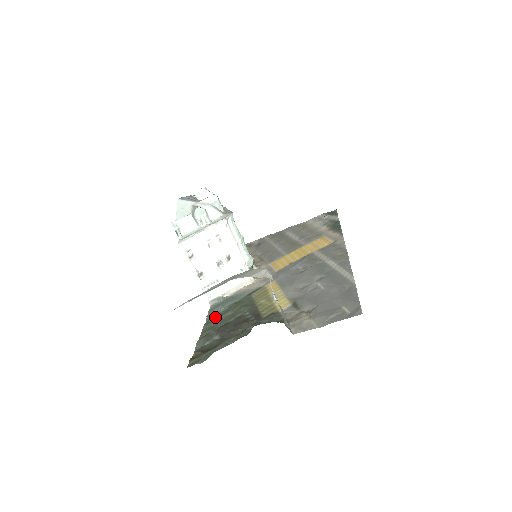
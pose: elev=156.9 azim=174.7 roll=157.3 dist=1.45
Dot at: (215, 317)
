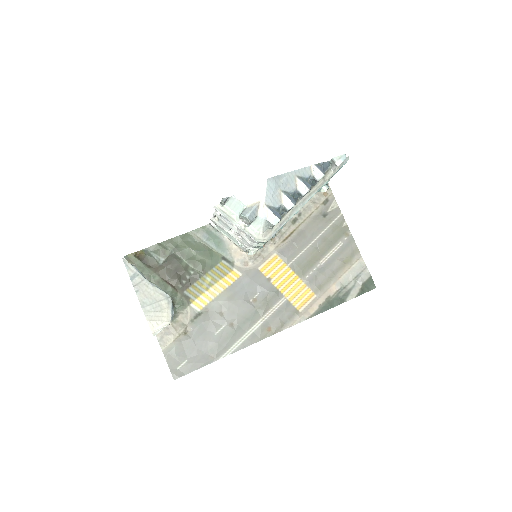
Dot at: (192, 240)
